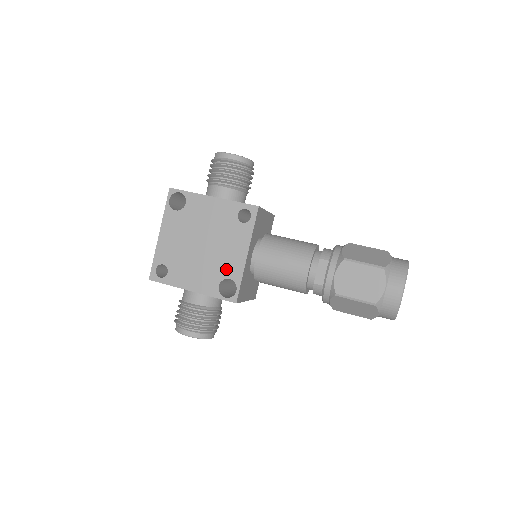
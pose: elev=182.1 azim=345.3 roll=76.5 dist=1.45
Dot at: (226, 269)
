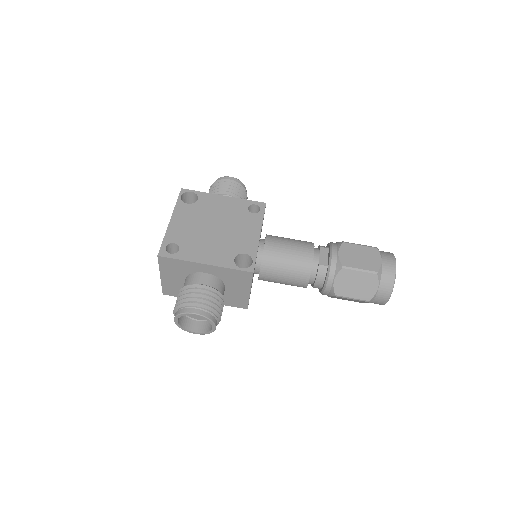
Dot at: (241, 246)
